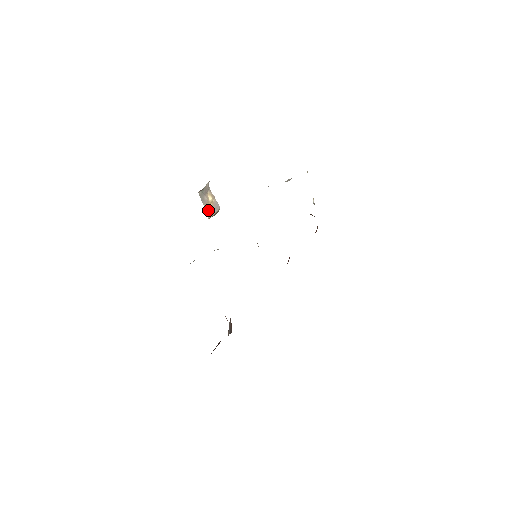
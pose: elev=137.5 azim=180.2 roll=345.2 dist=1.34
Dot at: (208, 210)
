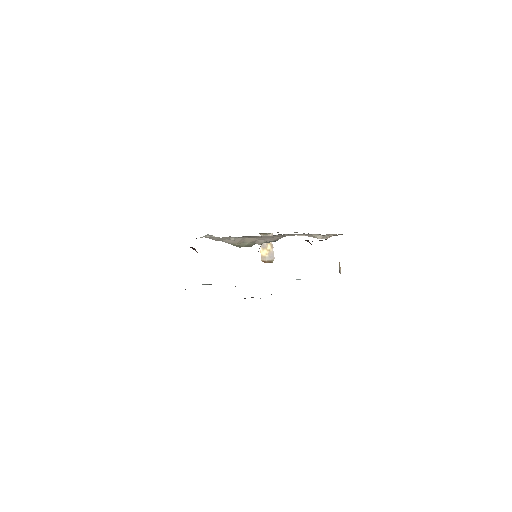
Dot at: (263, 254)
